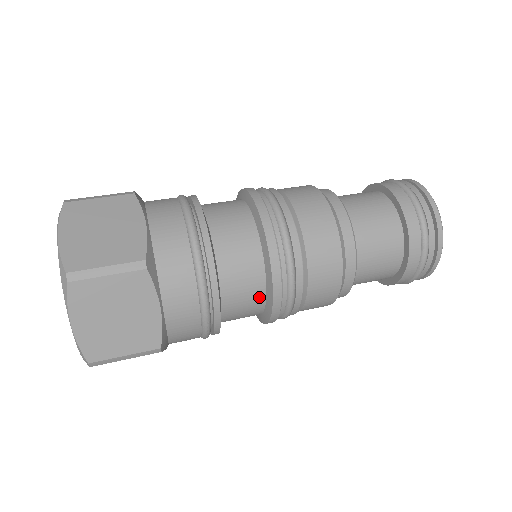
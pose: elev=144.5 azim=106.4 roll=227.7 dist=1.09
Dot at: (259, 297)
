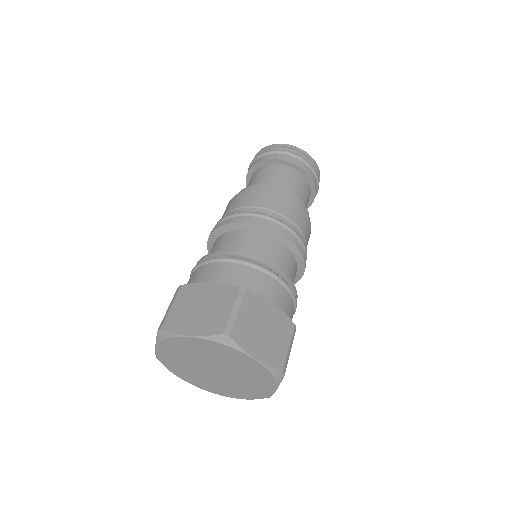
Dot at: occluded
